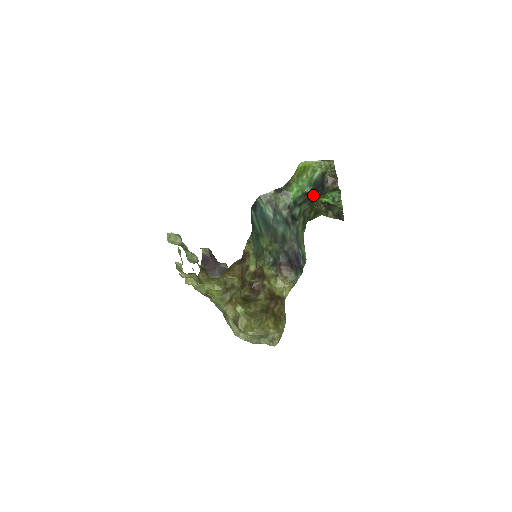
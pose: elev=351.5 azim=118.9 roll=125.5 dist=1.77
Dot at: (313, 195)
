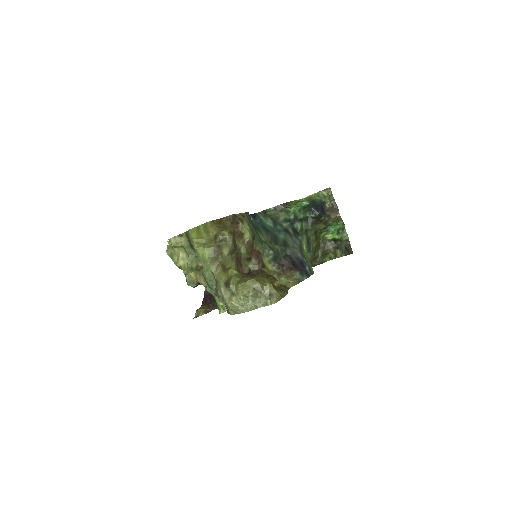
Dot at: (313, 211)
